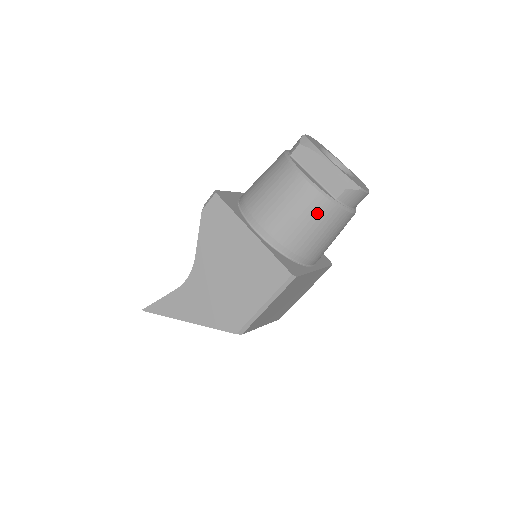
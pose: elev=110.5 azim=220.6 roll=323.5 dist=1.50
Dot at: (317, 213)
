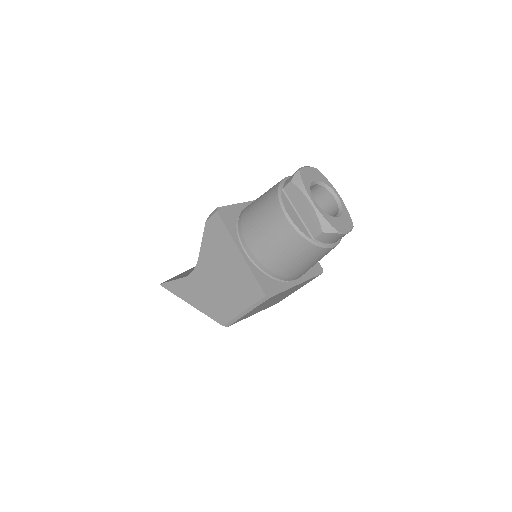
Dot at: (295, 248)
